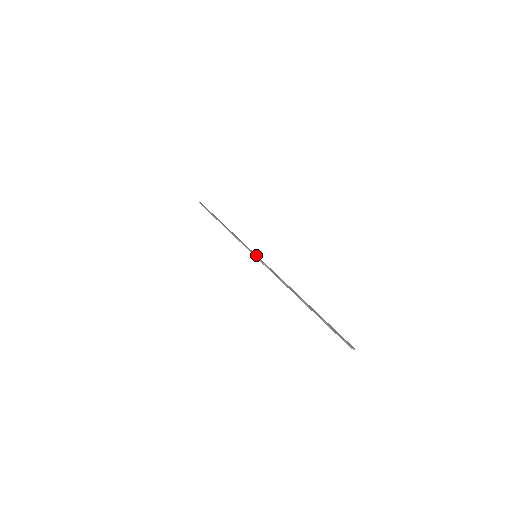
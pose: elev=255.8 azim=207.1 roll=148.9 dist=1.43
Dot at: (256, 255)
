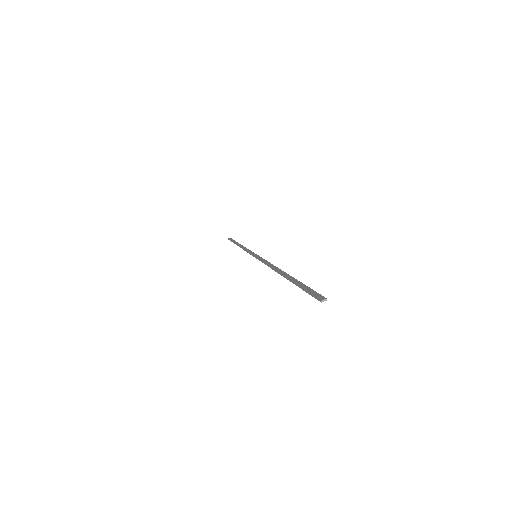
Dot at: (256, 255)
